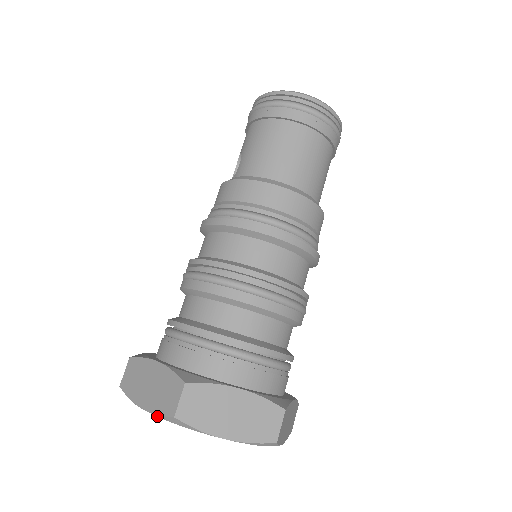
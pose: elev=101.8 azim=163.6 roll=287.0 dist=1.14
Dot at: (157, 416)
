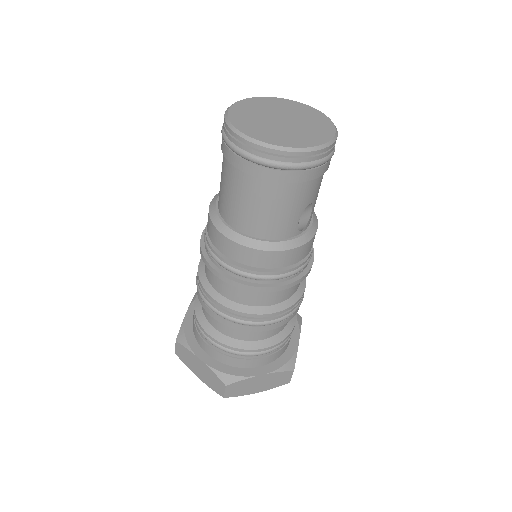
Dot at: occluded
